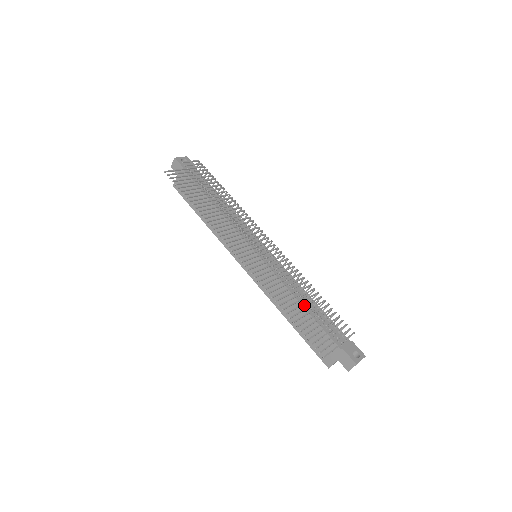
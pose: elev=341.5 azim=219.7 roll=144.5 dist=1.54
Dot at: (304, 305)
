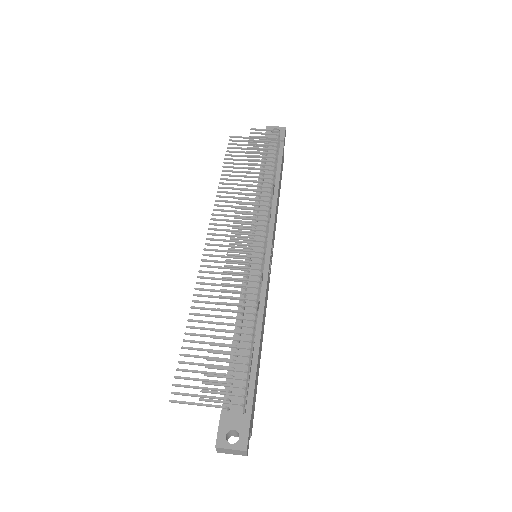
Dot at: (237, 335)
